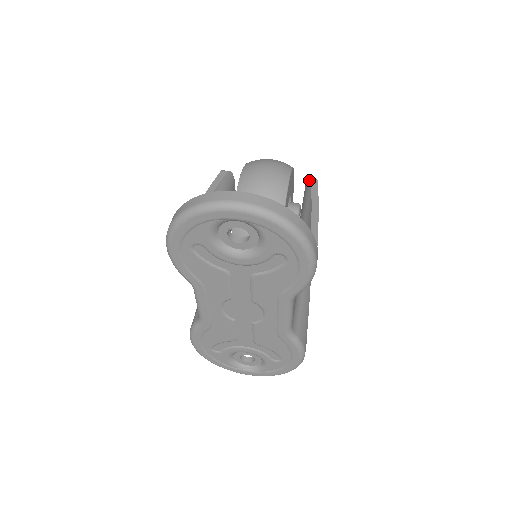
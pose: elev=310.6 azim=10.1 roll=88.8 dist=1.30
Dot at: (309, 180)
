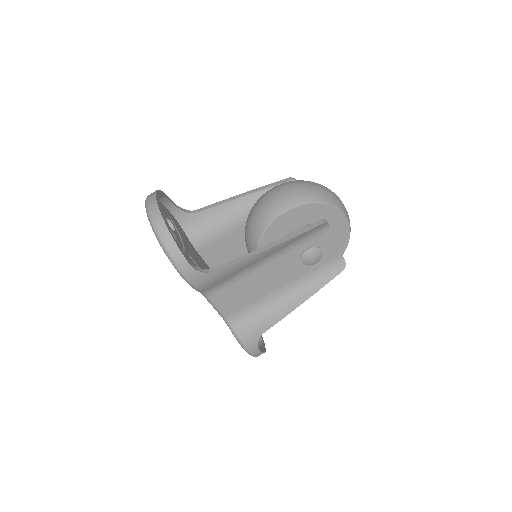
Dot at: (320, 220)
